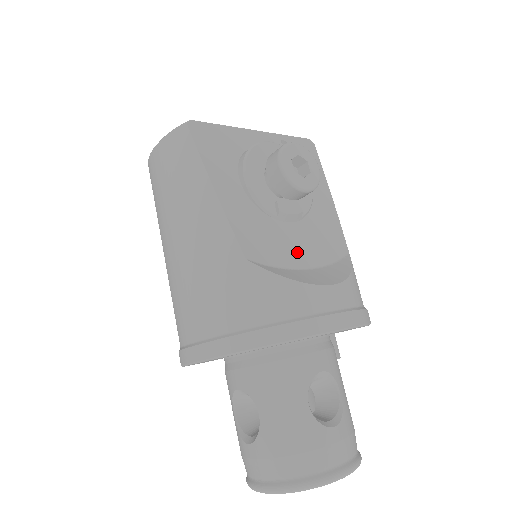
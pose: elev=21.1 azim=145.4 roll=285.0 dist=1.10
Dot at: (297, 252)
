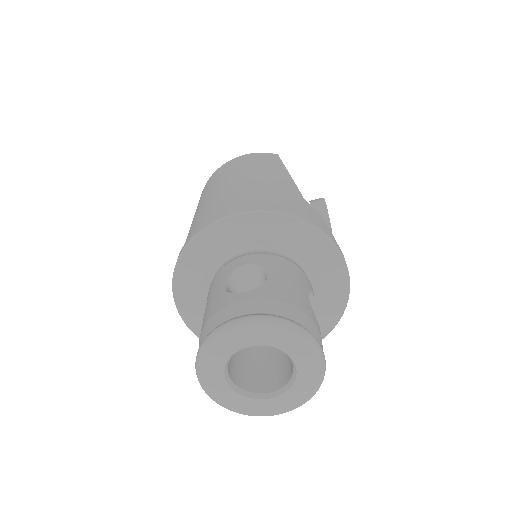
Dot at: occluded
